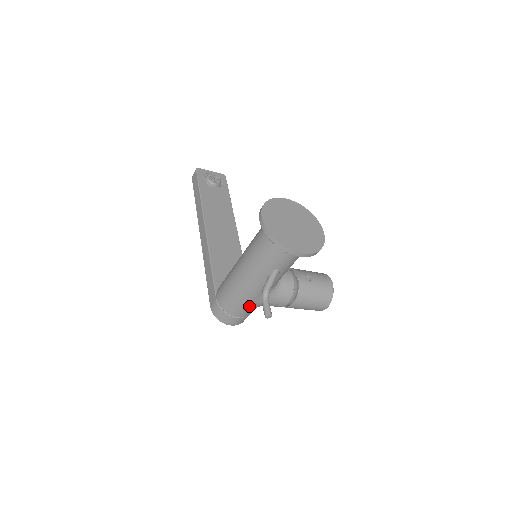
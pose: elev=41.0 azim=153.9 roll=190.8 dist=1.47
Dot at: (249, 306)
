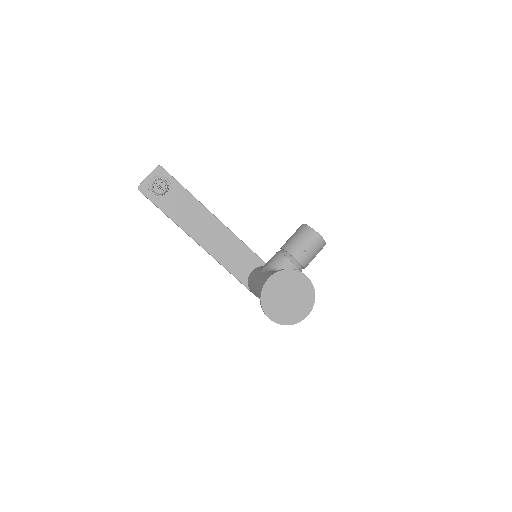
Dot at: occluded
